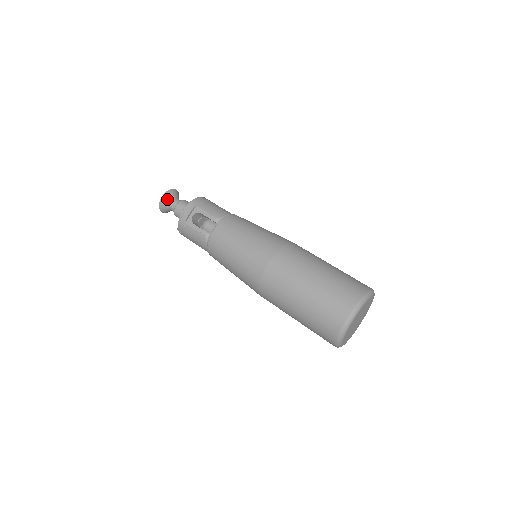
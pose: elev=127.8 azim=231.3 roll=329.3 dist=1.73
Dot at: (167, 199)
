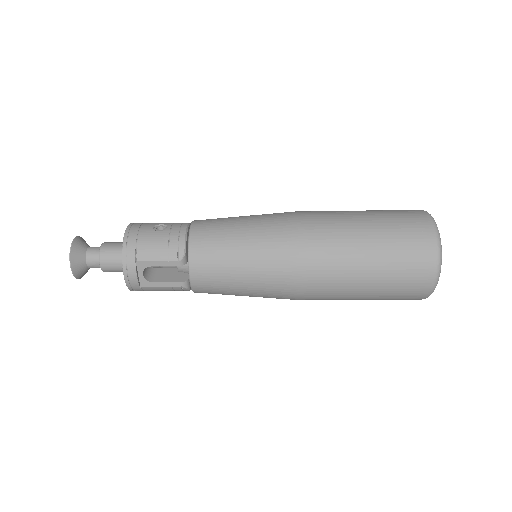
Dot at: (79, 266)
